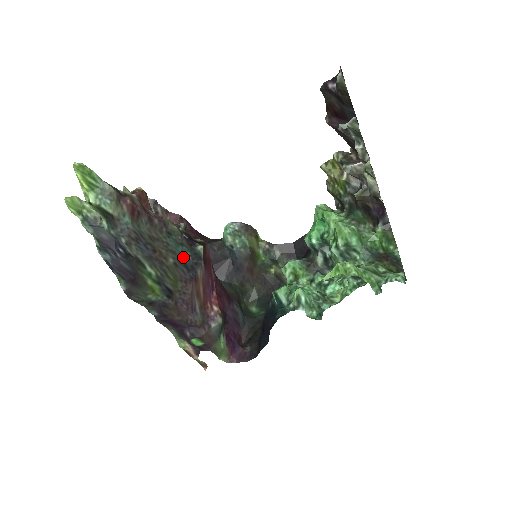
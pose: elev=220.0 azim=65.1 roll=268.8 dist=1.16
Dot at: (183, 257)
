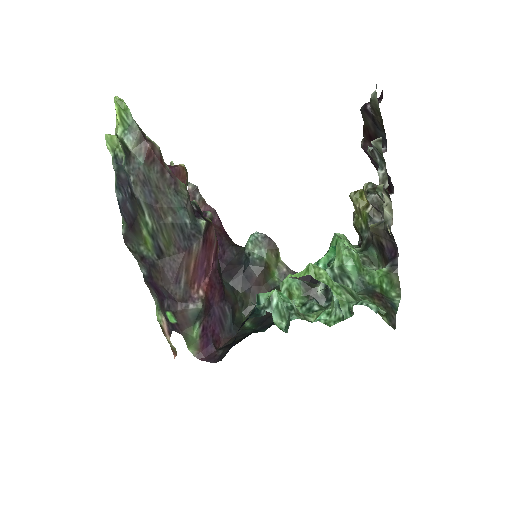
Dot at: (182, 222)
